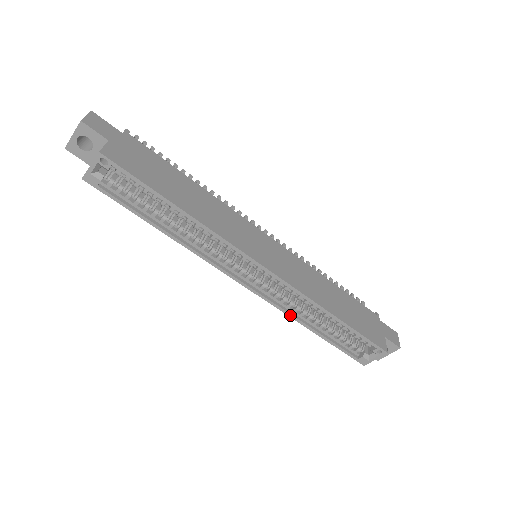
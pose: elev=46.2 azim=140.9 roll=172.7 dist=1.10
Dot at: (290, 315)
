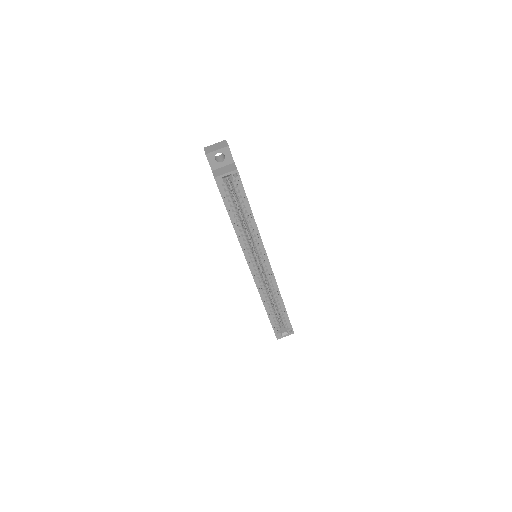
Dot at: (262, 297)
